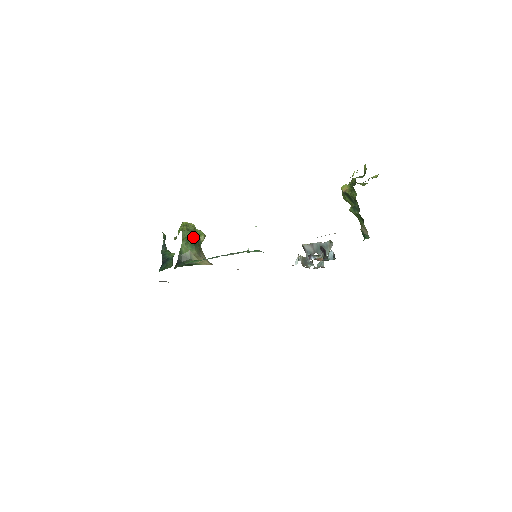
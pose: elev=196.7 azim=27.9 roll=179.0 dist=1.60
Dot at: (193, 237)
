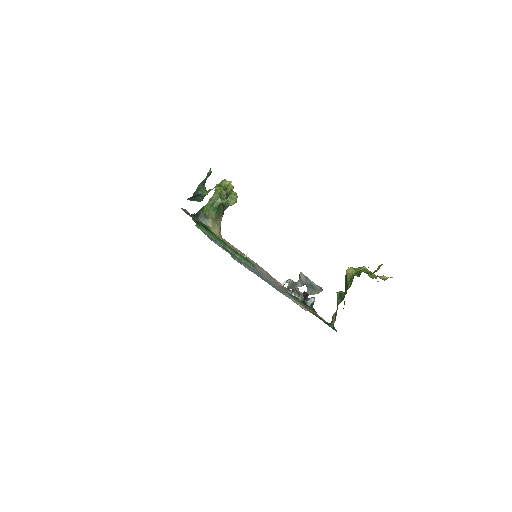
Dot at: (220, 203)
